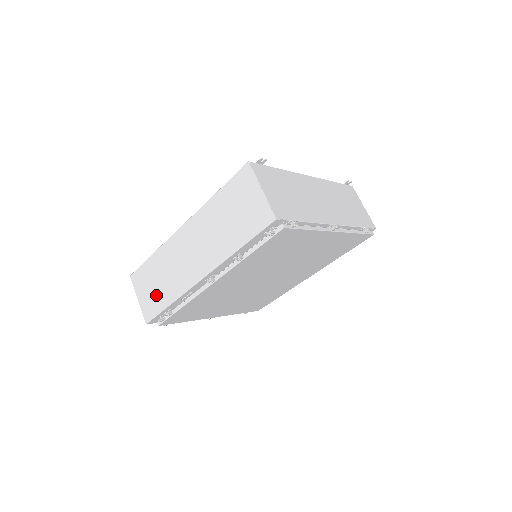
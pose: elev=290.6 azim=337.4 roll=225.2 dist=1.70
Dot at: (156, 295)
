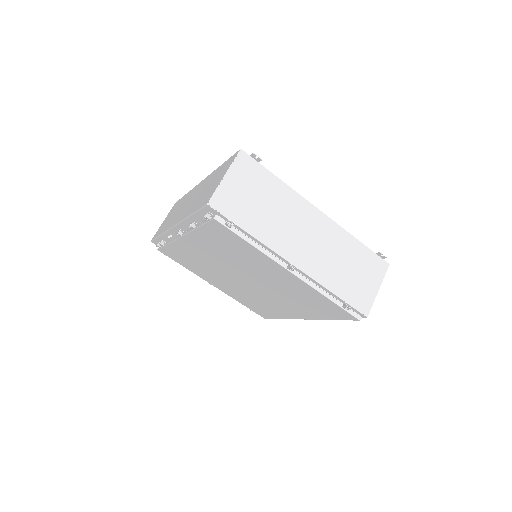
Dot at: (165, 224)
